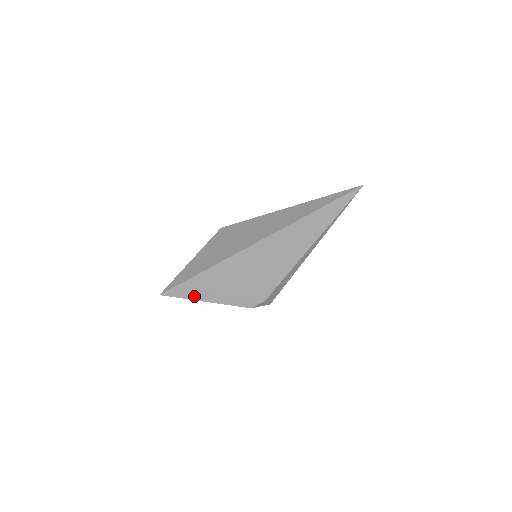
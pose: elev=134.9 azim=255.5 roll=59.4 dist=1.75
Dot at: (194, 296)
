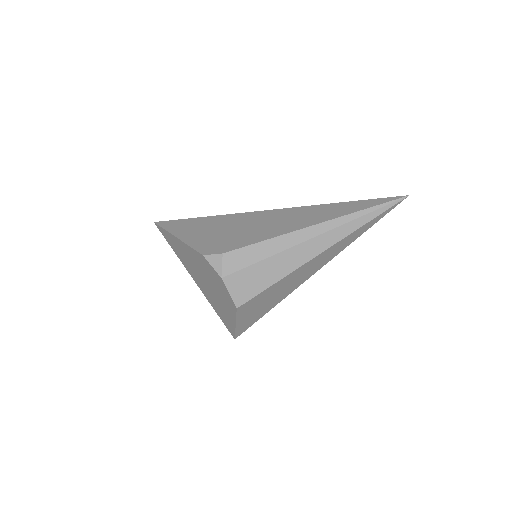
Dot at: (175, 231)
